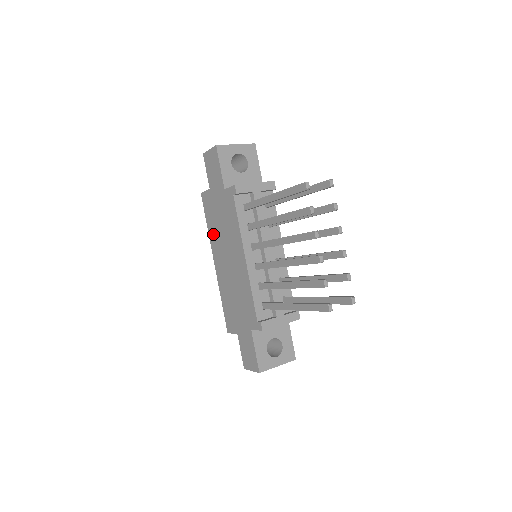
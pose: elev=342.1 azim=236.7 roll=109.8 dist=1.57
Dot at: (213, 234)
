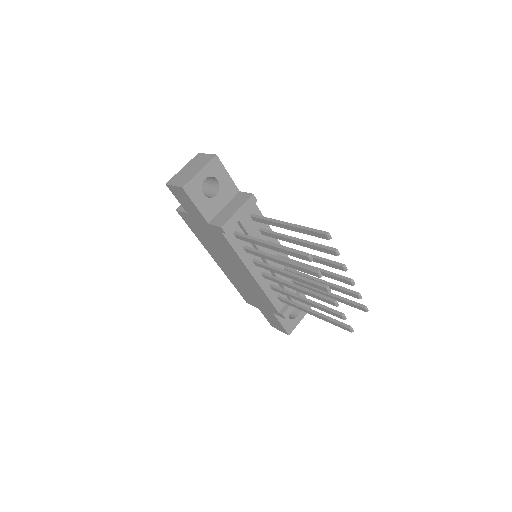
Dot at: (205, 244)
